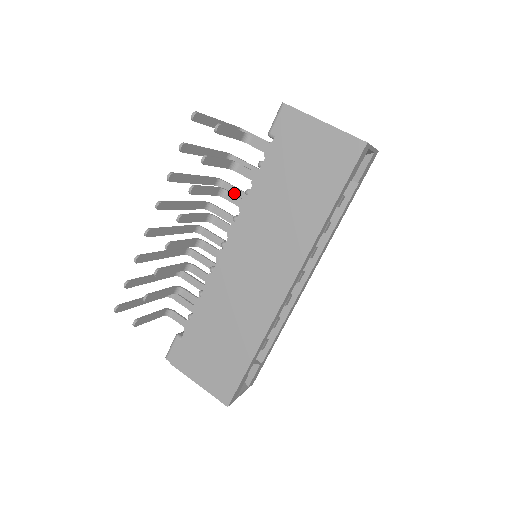
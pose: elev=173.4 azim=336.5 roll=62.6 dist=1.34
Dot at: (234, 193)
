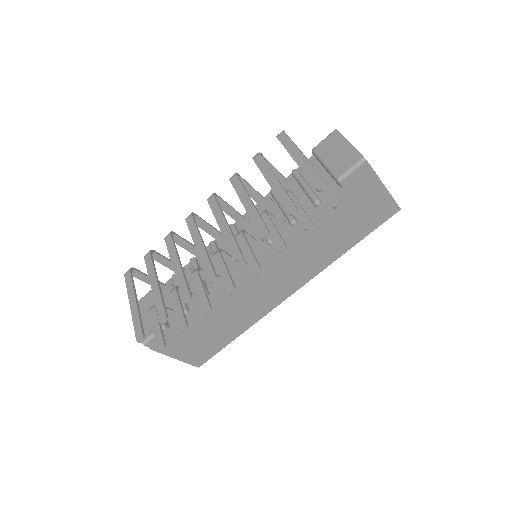
Dot at: occluded
